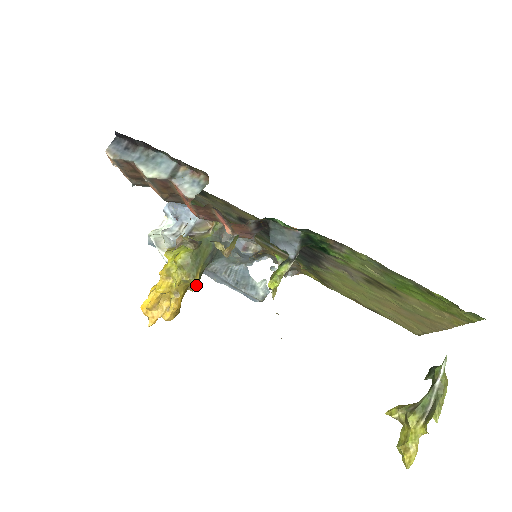
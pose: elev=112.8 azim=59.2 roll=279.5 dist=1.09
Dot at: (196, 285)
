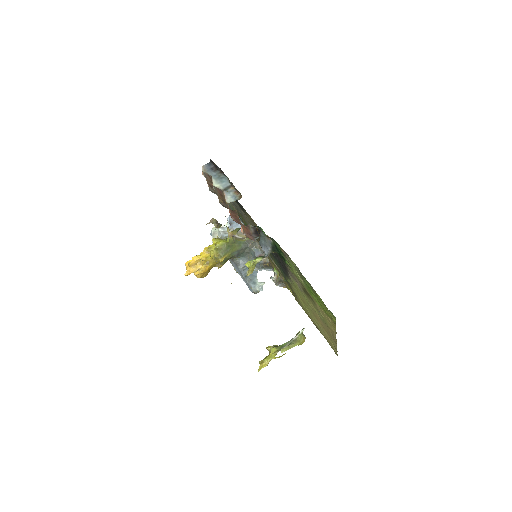
Dot at: (222, 265)
